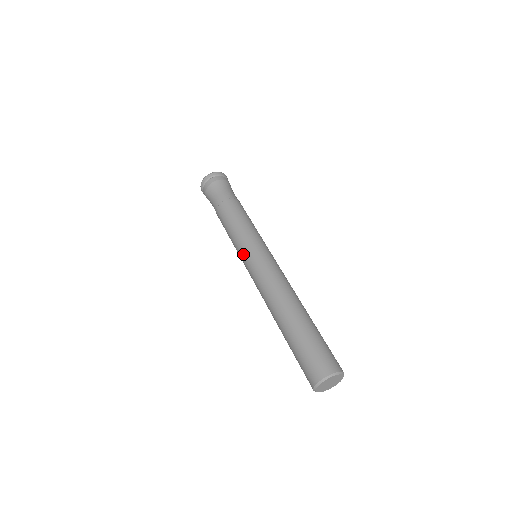
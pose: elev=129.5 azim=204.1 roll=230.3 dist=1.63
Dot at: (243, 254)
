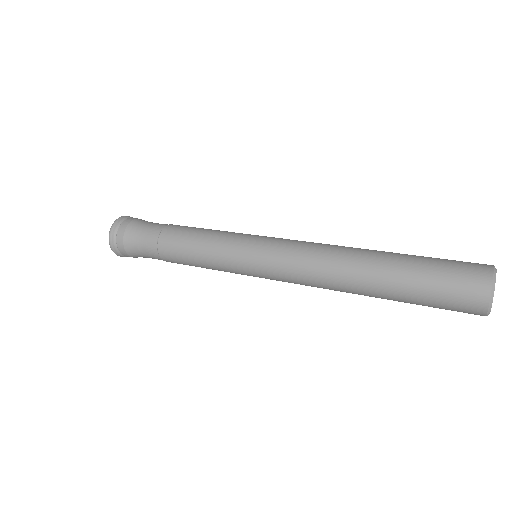
Dot at: (243, 256)
